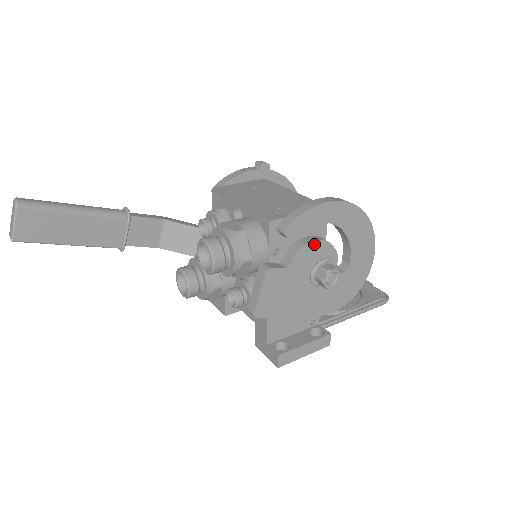
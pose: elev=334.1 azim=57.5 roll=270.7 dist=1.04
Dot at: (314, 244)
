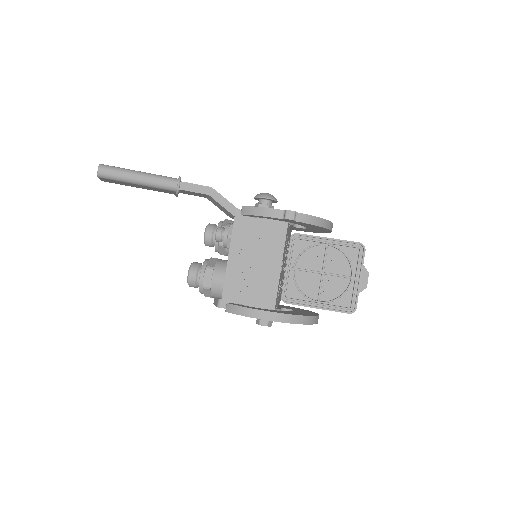
Dot at: occluded
